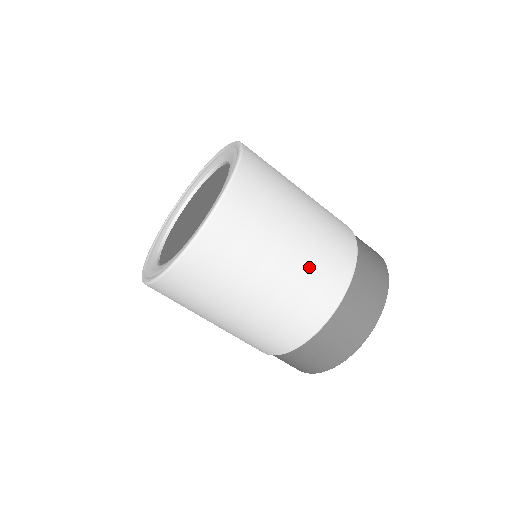
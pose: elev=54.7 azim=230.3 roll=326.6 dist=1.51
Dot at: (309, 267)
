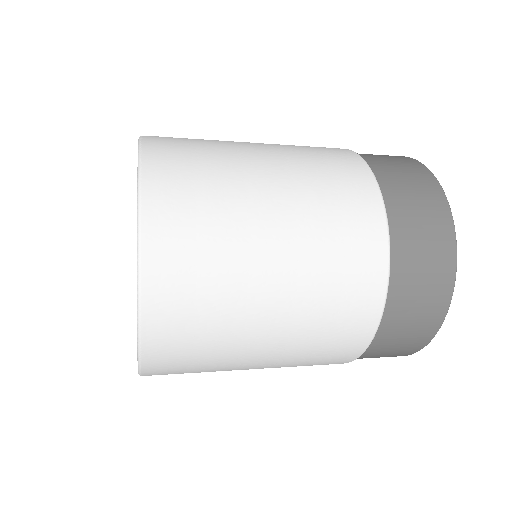
Dot at: (295, 360)
